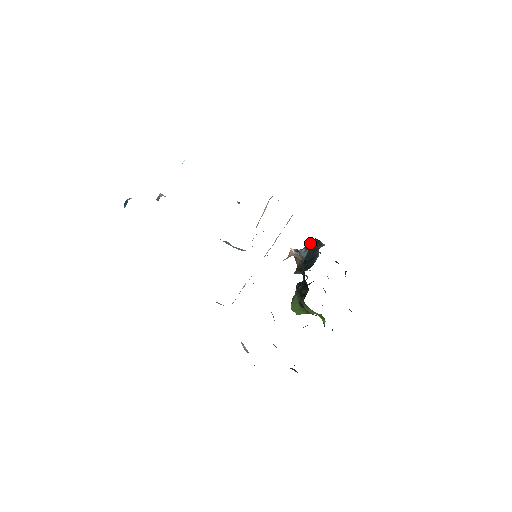
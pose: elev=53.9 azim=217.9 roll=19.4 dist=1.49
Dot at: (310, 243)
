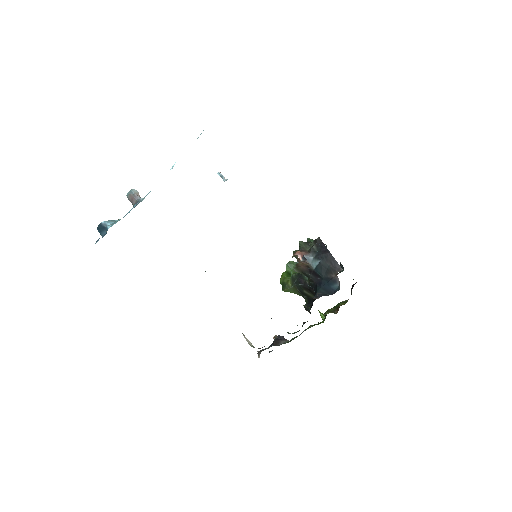
Dot at: (316, 247)
